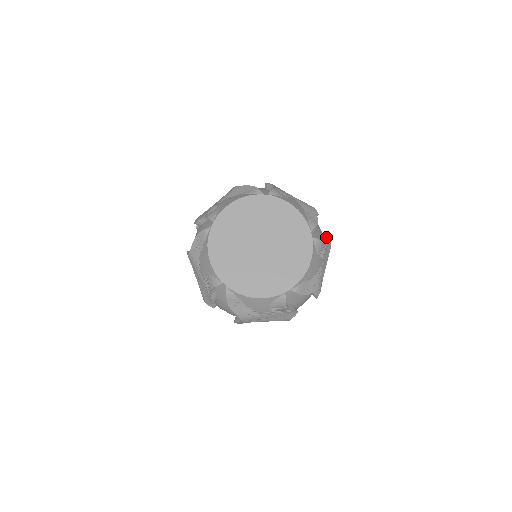
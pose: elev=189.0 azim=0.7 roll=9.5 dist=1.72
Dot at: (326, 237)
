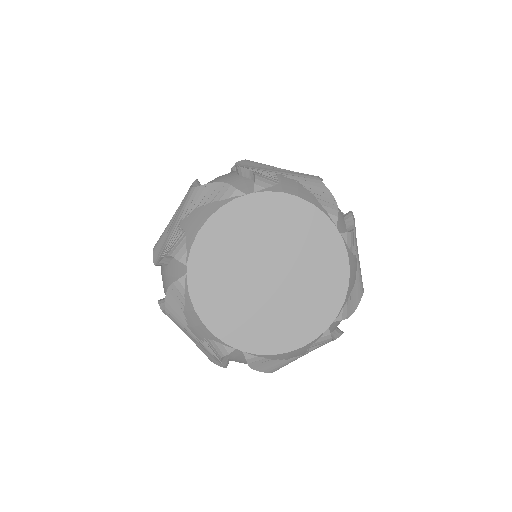
Dot at: (340, 335)
